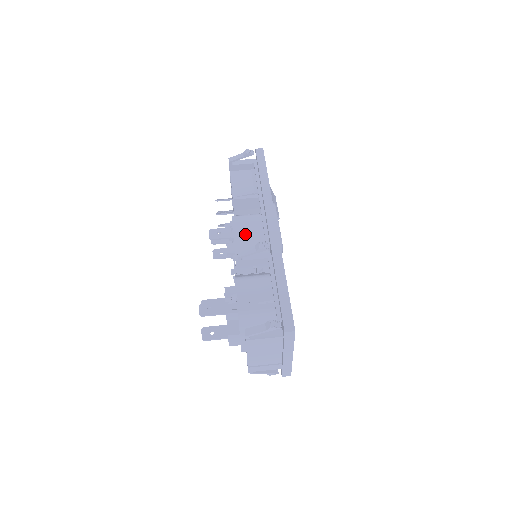
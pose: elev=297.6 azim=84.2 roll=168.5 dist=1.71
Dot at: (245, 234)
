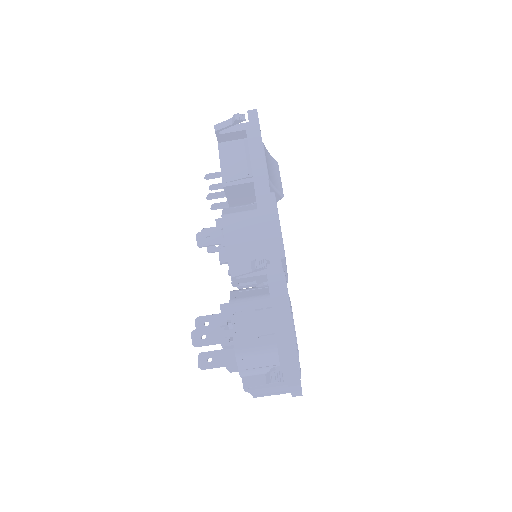
Dot at: (239, 242)
